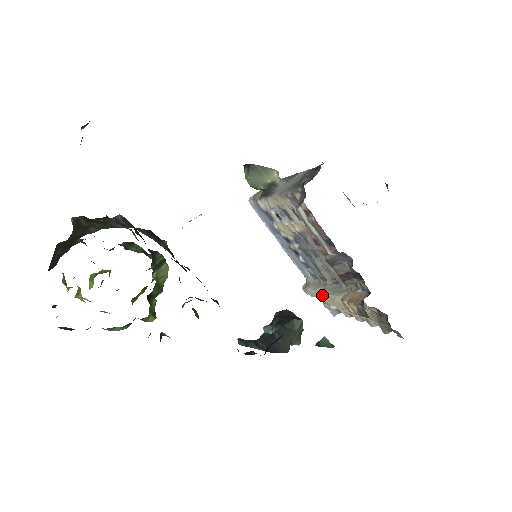
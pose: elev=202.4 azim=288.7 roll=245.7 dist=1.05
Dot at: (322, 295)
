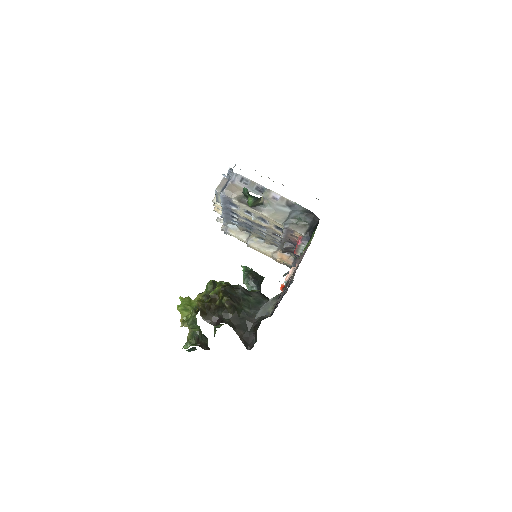
Dot at: (251, 245)
